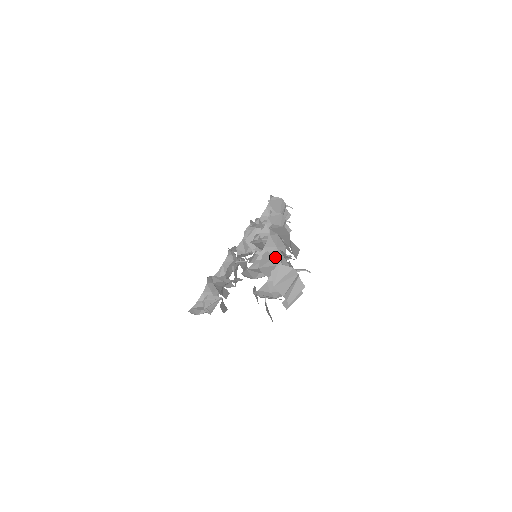
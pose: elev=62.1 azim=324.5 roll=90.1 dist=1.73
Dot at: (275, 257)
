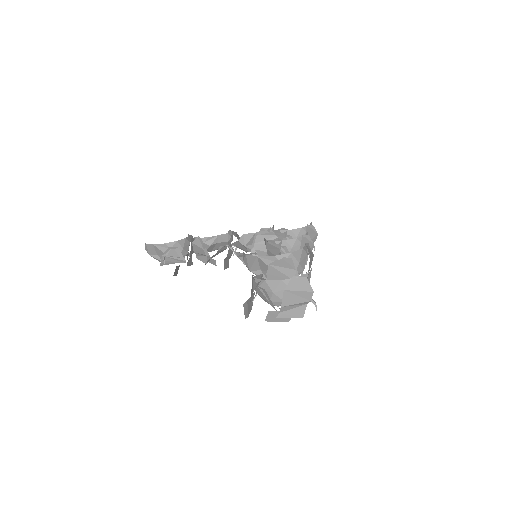
Dot at: (295, 269)
